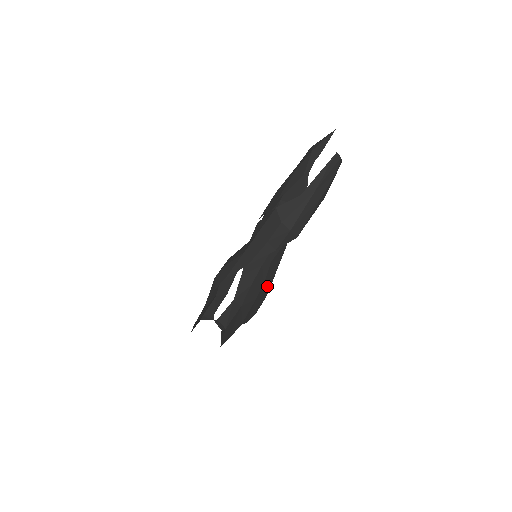
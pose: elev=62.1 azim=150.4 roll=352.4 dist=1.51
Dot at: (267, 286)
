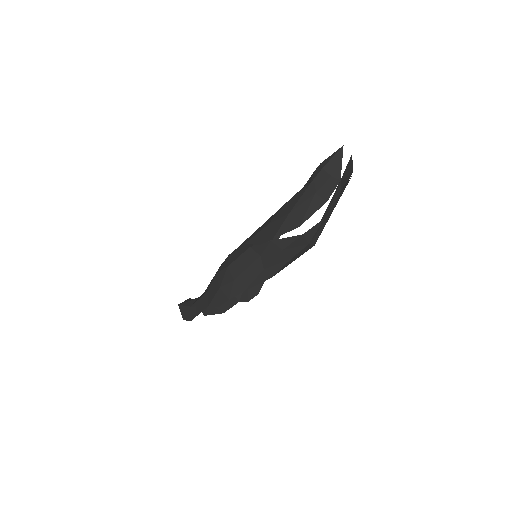
Dot at: occluded
